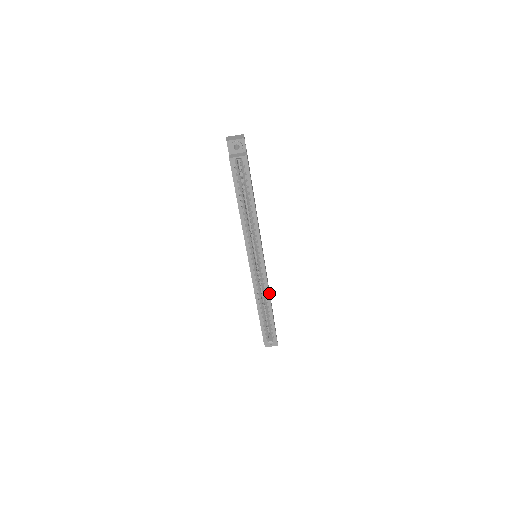
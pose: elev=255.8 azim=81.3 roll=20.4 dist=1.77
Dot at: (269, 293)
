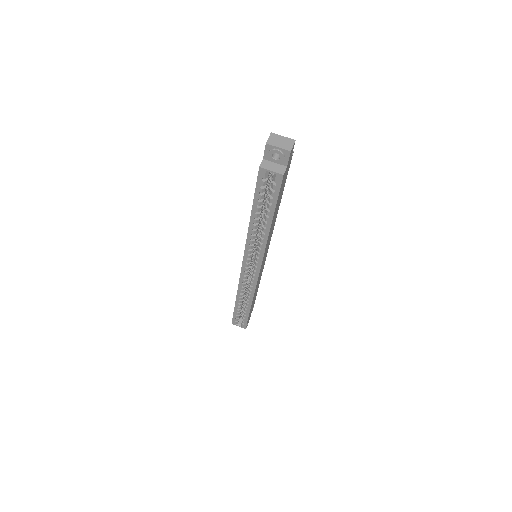
Dot at: occluded
